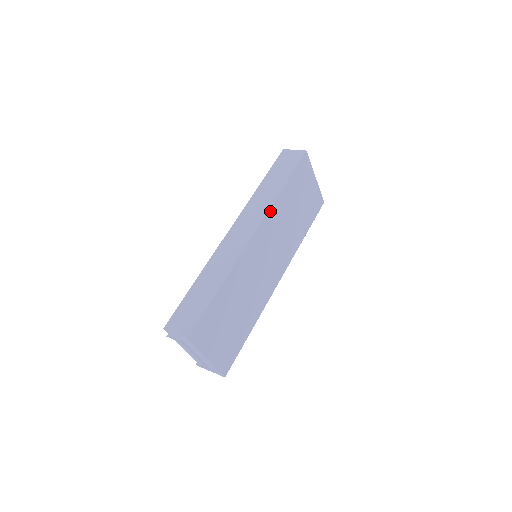
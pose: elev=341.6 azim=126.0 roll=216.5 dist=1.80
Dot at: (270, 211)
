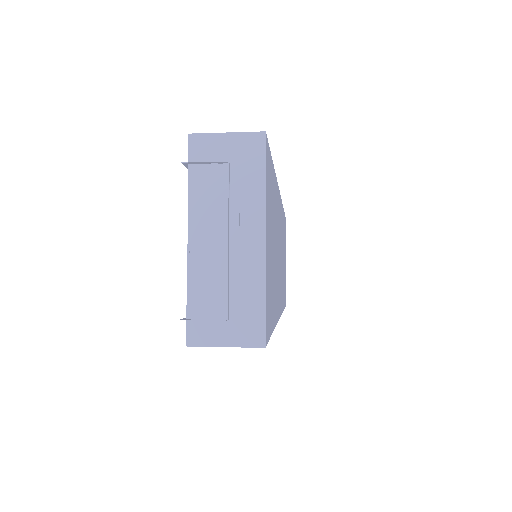
Dot at: occluded
